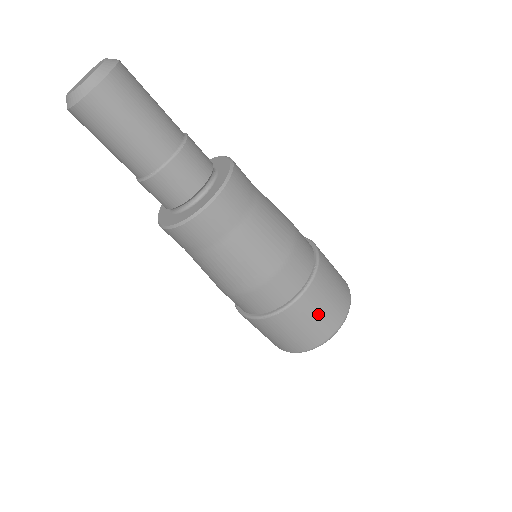
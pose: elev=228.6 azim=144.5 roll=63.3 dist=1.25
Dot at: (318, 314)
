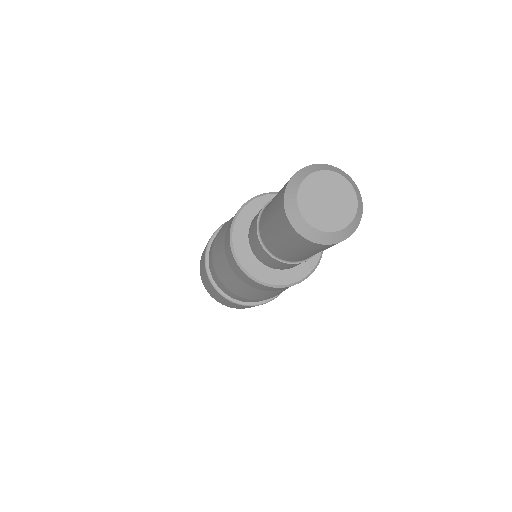
Dot at: occluded
